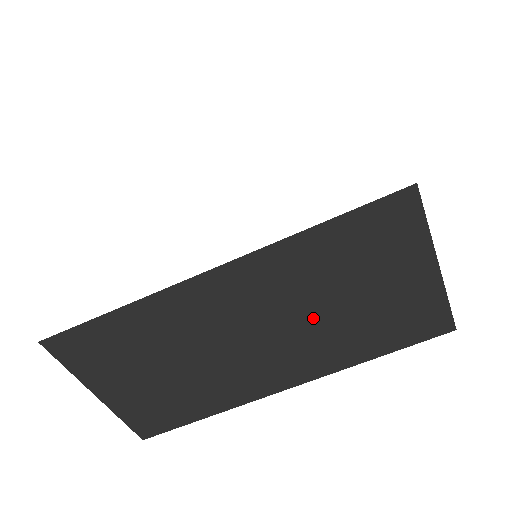
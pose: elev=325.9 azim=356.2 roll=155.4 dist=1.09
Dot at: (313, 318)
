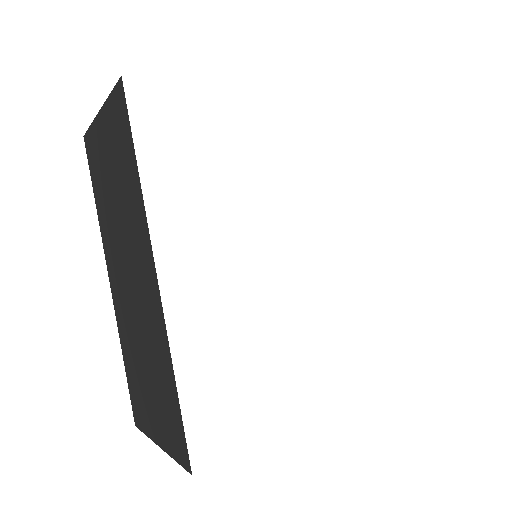
Dot at: occluded
